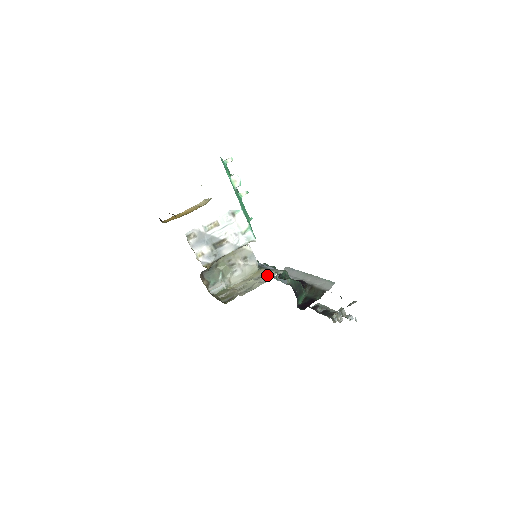
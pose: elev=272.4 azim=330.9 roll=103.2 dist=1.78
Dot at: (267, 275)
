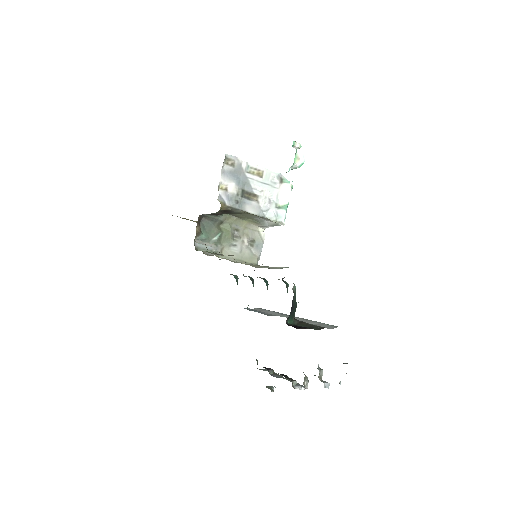
Dot at: (273, 267)
